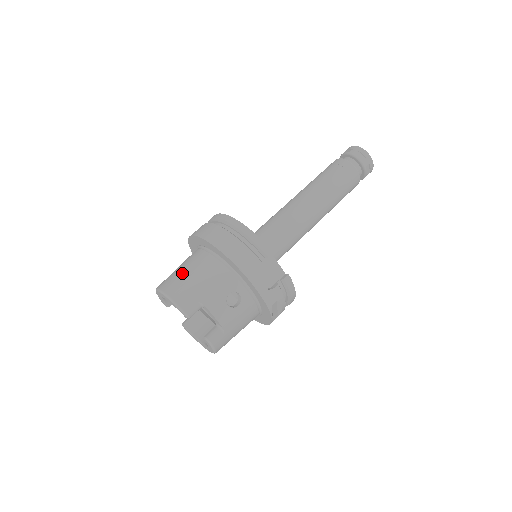
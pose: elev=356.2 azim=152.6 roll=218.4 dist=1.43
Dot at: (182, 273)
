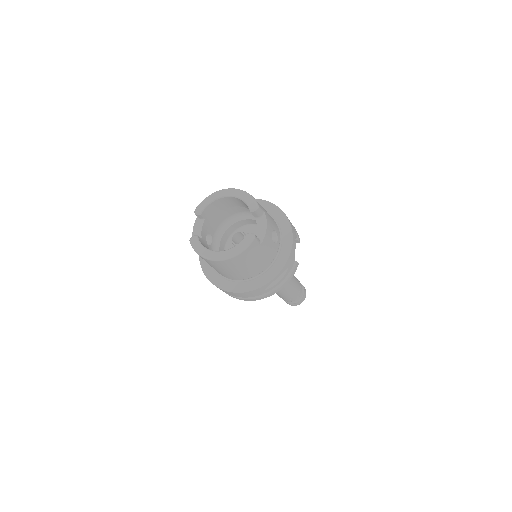
Dot at: occluded
